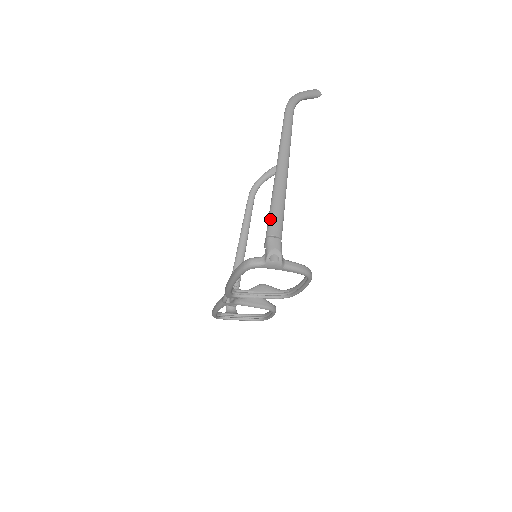
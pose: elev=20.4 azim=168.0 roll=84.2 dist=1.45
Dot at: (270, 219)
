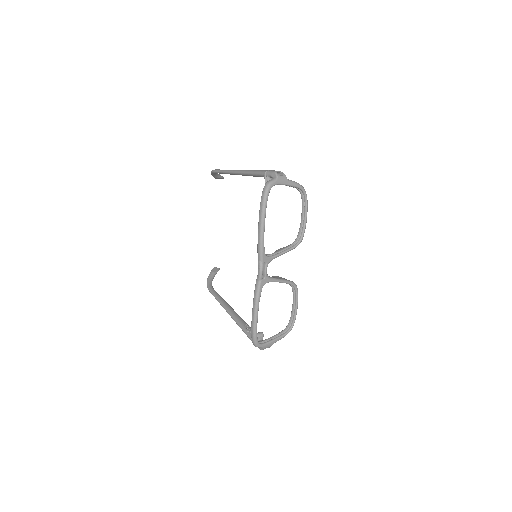
Dot at: (258, 171)
